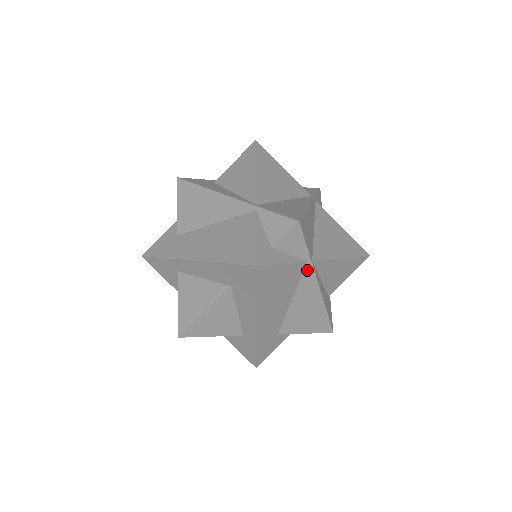
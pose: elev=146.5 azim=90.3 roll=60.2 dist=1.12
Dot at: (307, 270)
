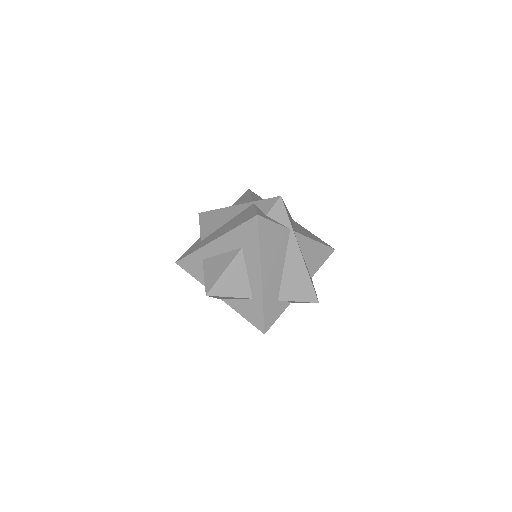
Dot at: (291, 237)
